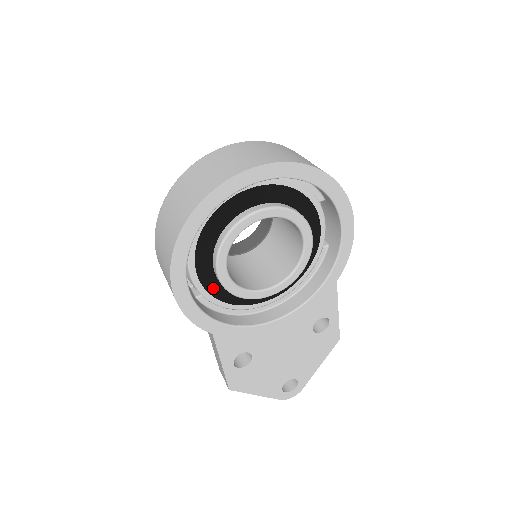
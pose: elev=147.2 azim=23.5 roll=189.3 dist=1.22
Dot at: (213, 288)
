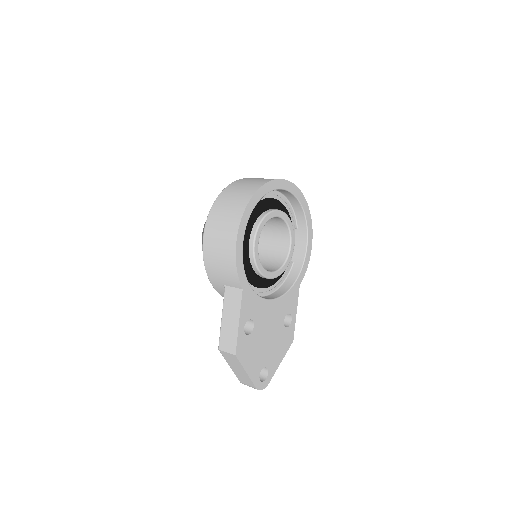
Dot at: (243, 259)
